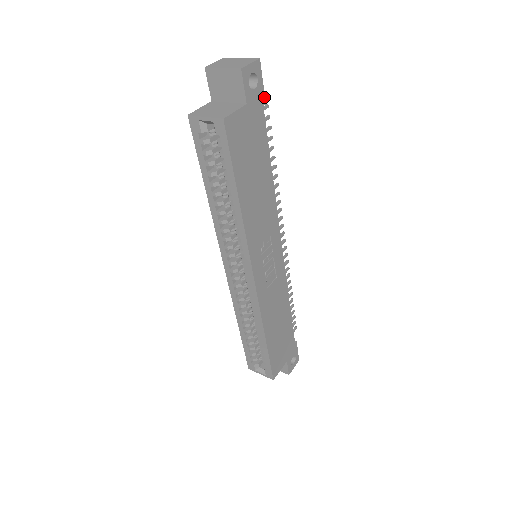
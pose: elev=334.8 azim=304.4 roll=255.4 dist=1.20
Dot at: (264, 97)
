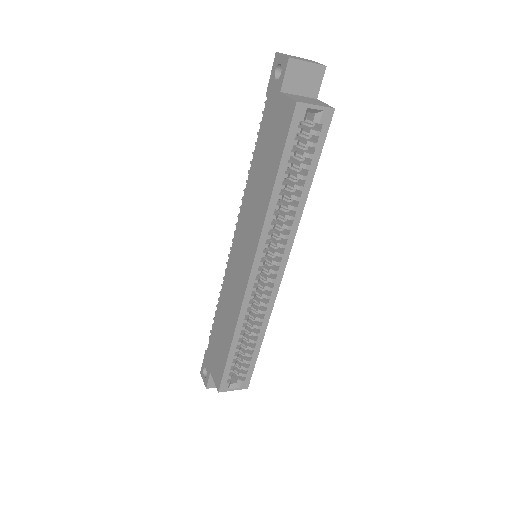
Dot at: occluded
